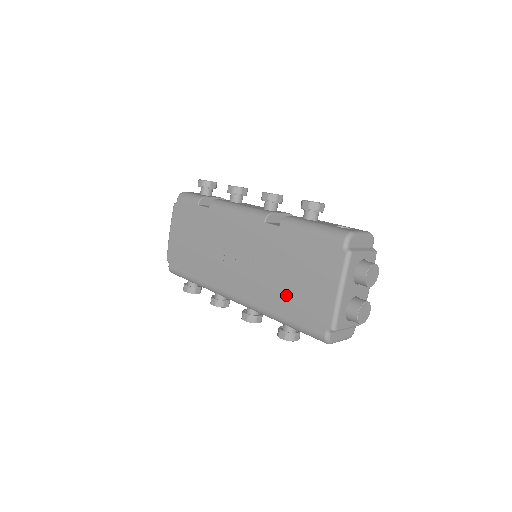
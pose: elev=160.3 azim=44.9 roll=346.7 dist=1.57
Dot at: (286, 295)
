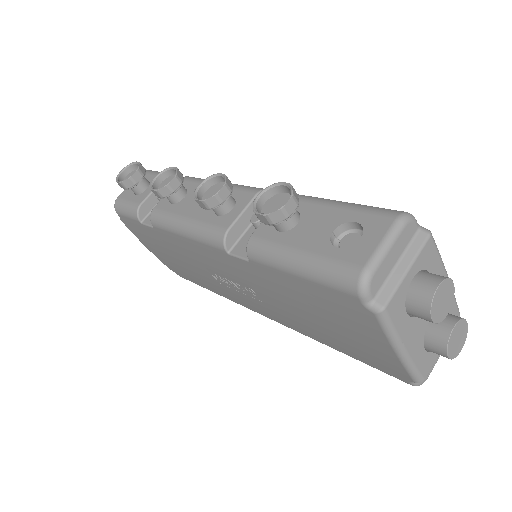
Dot at: (325, 335)
